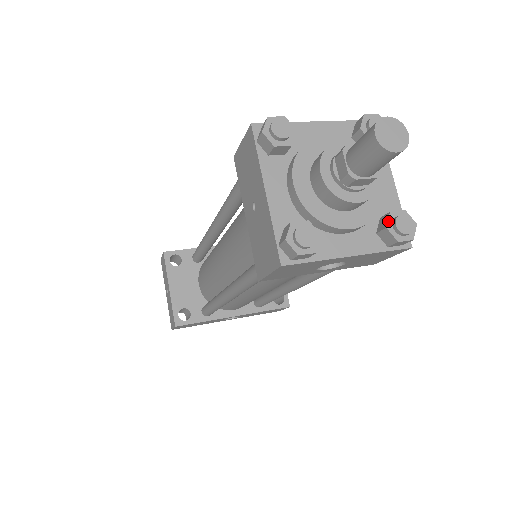
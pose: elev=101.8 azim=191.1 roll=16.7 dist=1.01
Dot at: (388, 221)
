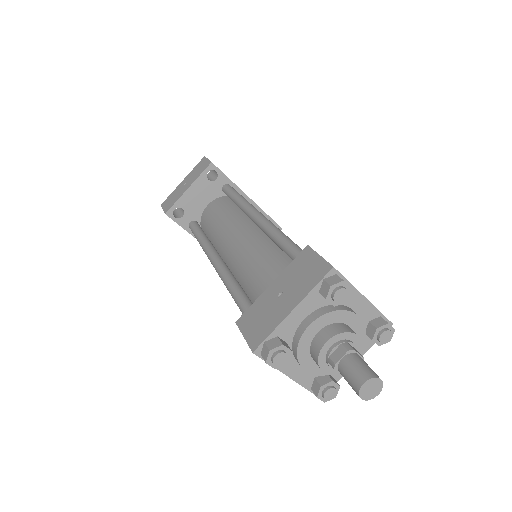
Dot at: (326, 384)
